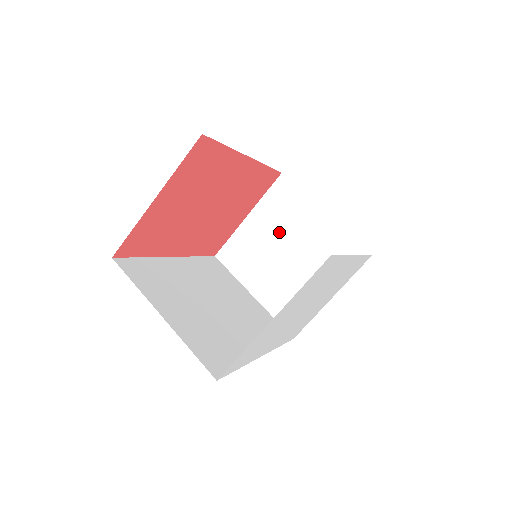
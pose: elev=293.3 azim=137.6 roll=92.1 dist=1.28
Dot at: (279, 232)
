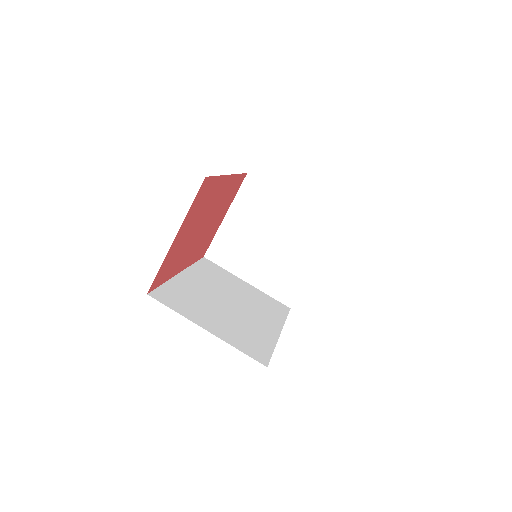
Dot at: (257, 224)
